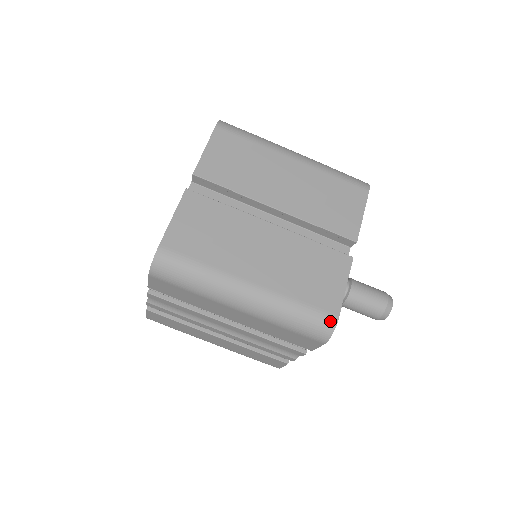
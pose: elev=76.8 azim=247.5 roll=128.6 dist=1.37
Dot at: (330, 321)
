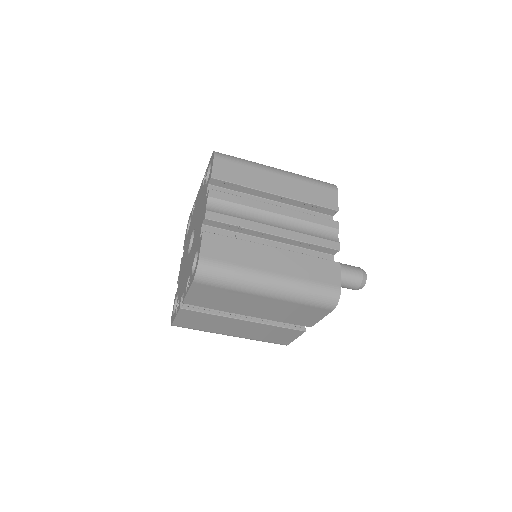
Dot at: occluded
